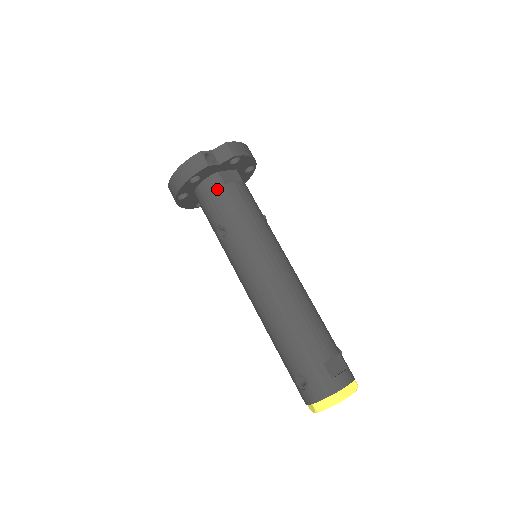
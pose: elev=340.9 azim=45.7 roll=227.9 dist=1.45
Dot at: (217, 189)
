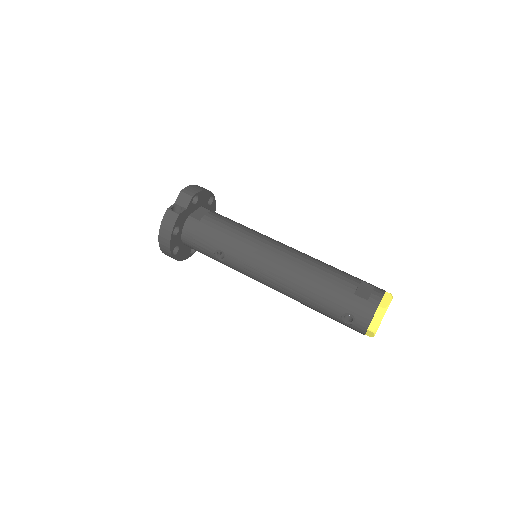
Dot at: (196, 228)
